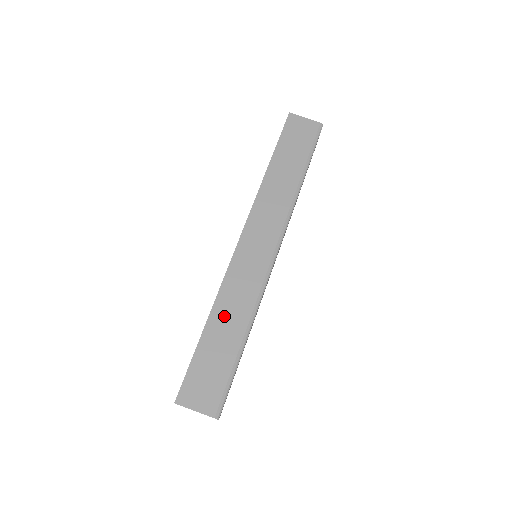
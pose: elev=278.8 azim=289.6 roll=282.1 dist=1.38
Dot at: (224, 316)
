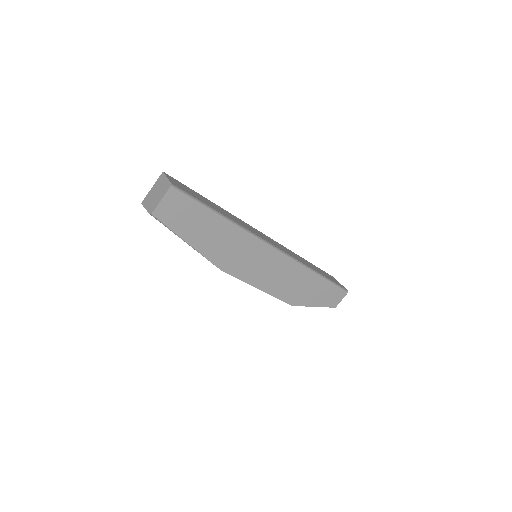
Dot at: (224, 211)
